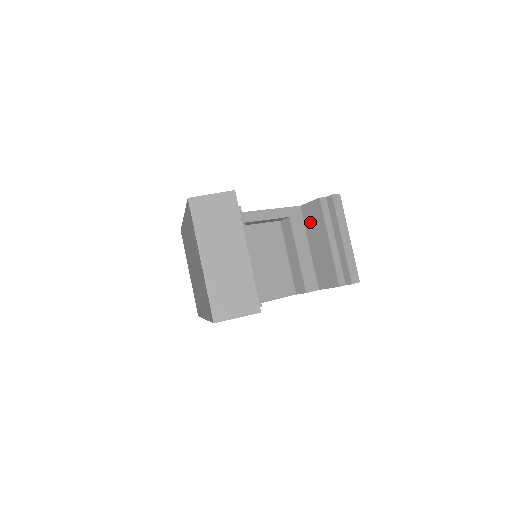
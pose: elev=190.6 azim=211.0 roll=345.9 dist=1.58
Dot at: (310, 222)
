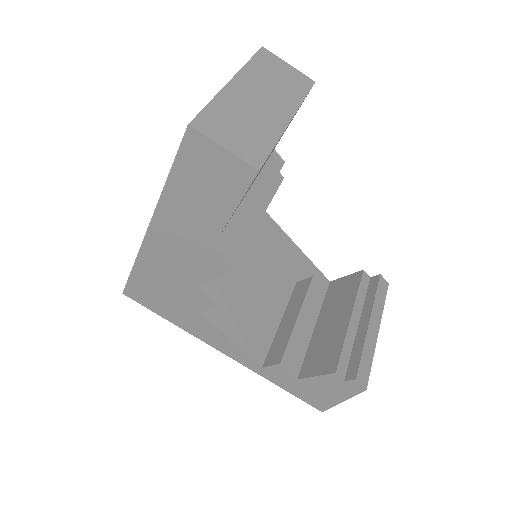
Dot at: (334, 296)
